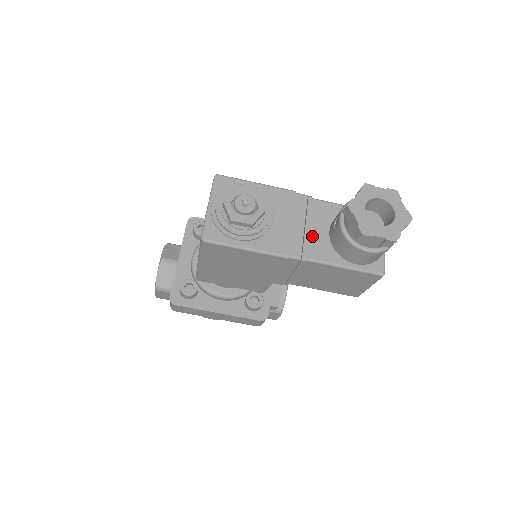
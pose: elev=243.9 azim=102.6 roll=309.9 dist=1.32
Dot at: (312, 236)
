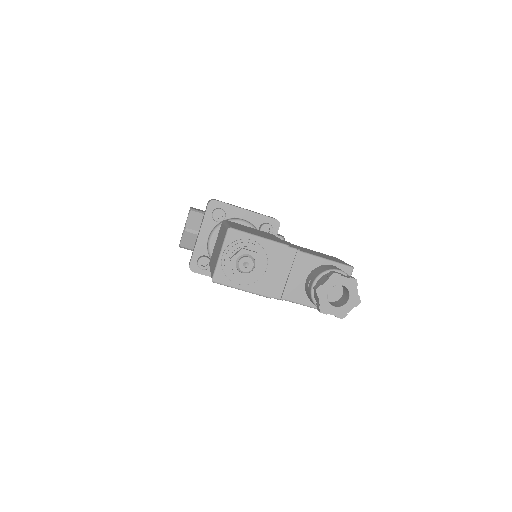
Dot at: (292, 283)
